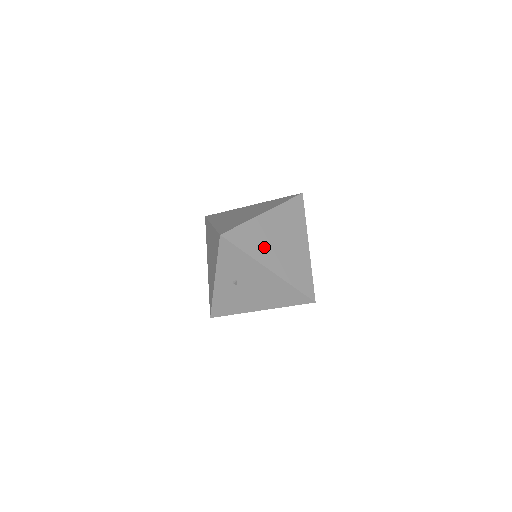
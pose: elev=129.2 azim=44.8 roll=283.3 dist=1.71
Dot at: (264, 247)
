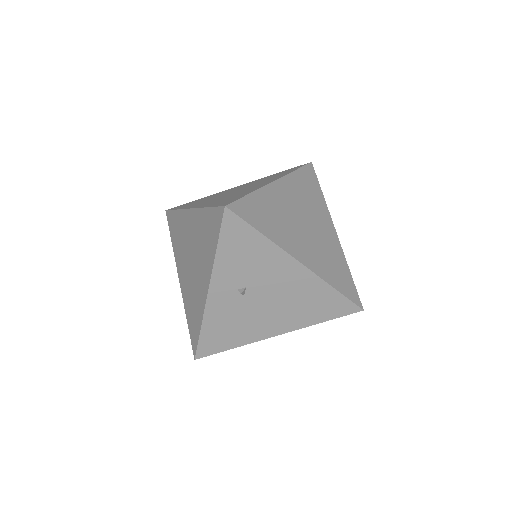
Dot at: (286, 229)
